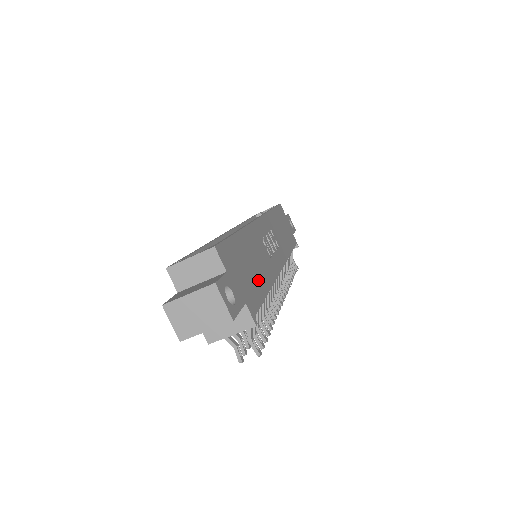
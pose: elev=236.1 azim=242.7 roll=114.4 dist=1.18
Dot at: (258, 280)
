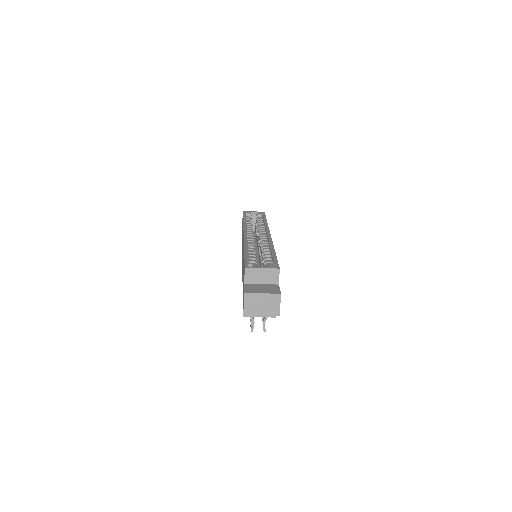
Dot at: occluded
